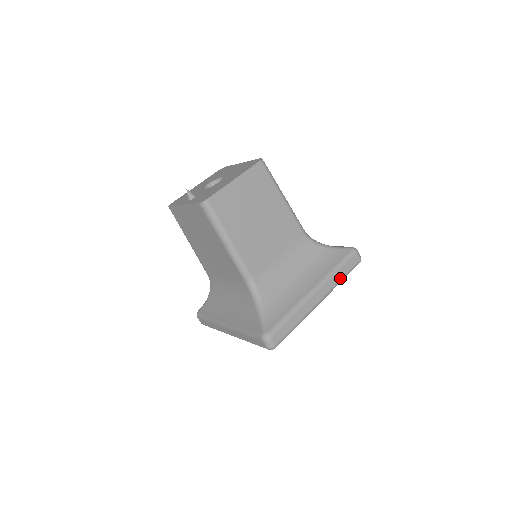
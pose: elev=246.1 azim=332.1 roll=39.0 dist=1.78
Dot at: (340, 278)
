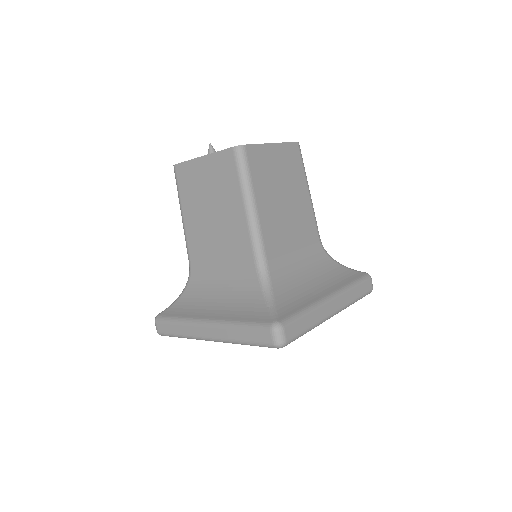
Dot at: (355, 297)
